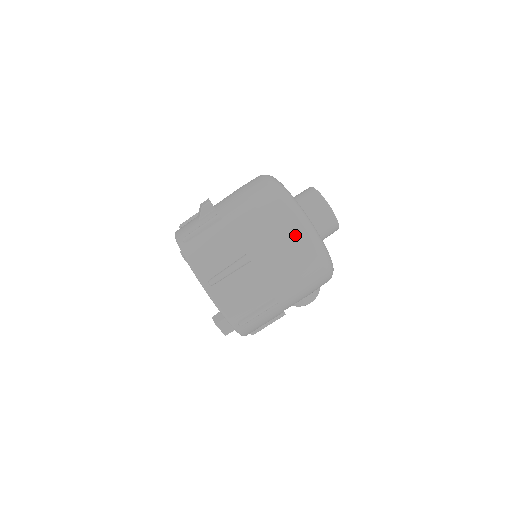
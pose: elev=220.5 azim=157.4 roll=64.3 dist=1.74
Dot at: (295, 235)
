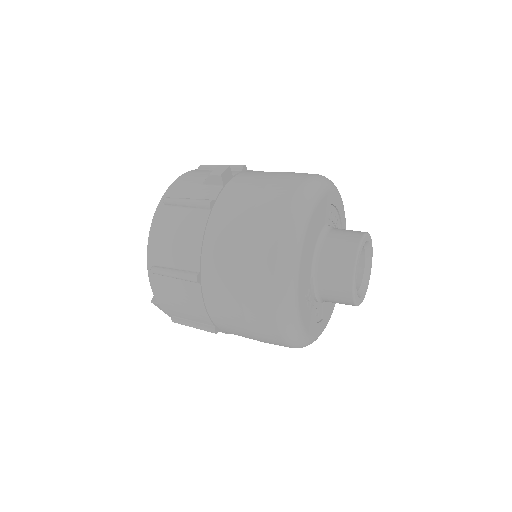
Dot at: (261, 297)
